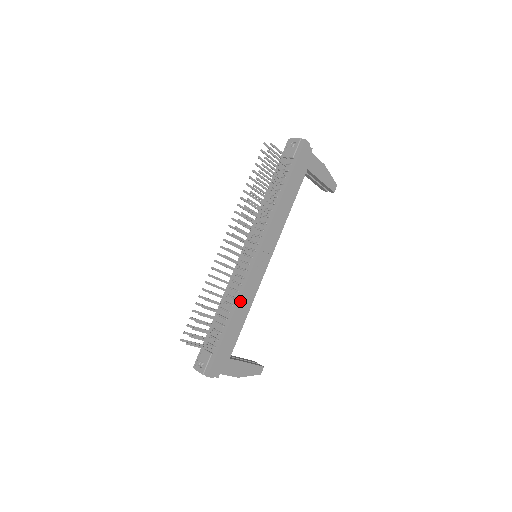
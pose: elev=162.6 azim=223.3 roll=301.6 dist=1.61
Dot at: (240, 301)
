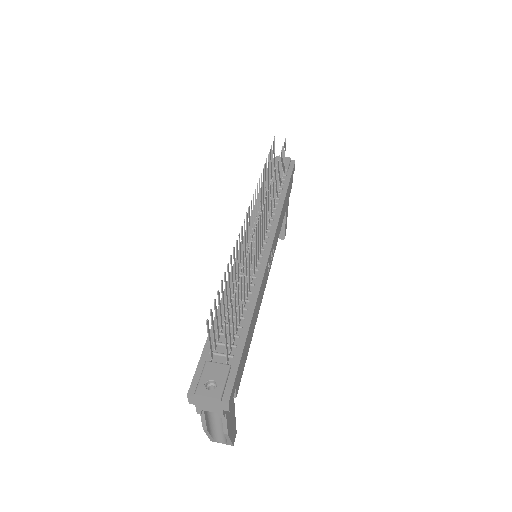
Dot at: (258, 297)
